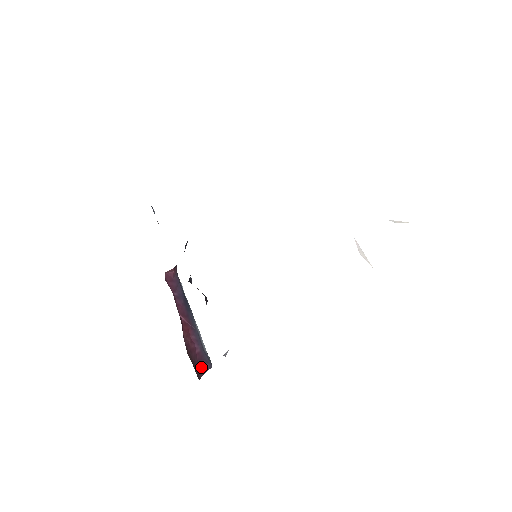
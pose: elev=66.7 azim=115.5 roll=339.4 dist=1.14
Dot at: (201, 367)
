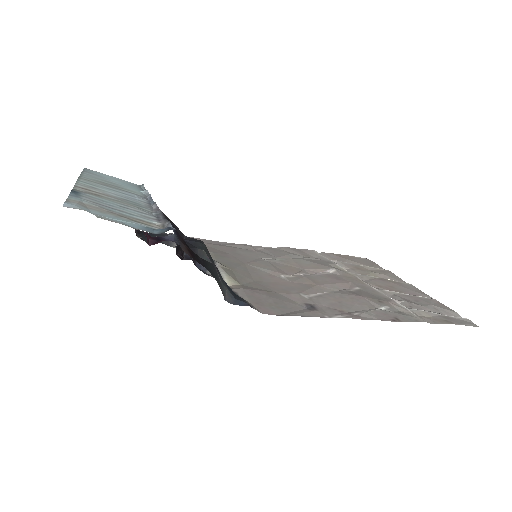
Dot at: occluded
